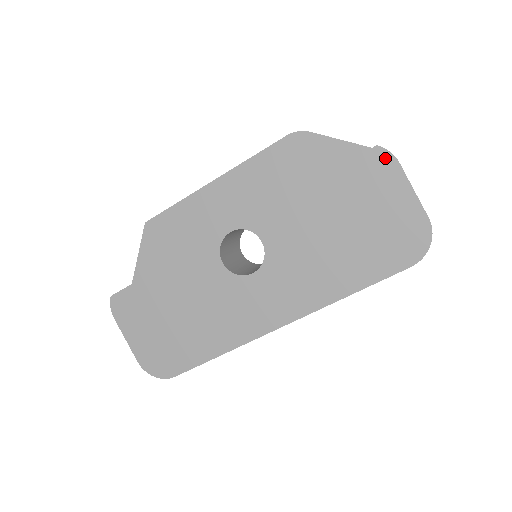
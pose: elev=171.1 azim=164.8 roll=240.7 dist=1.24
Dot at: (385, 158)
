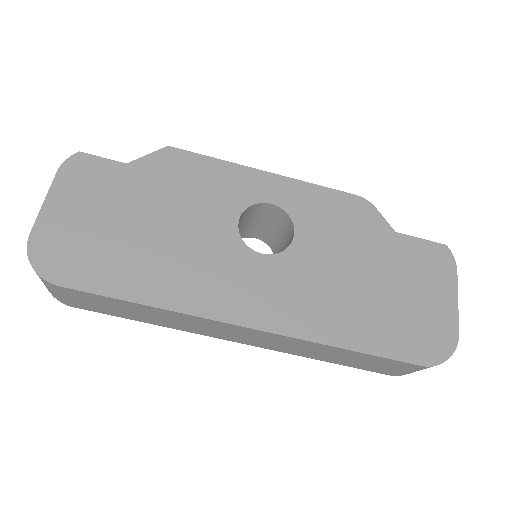
Dot at: (448, 259)
